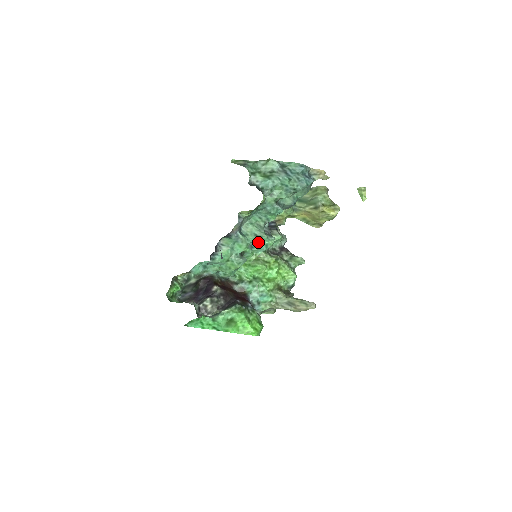
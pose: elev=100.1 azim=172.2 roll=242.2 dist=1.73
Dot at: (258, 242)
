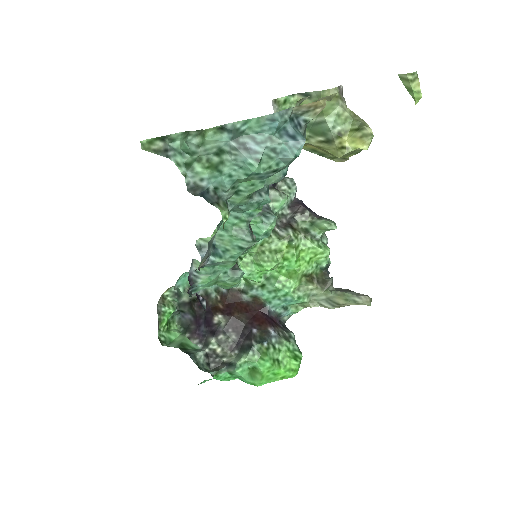
Dot at: occluded
